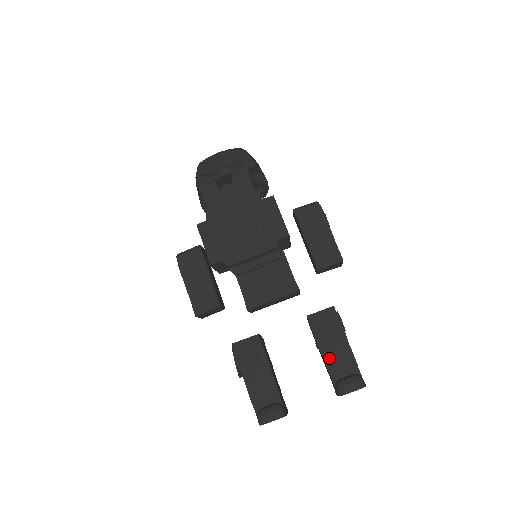
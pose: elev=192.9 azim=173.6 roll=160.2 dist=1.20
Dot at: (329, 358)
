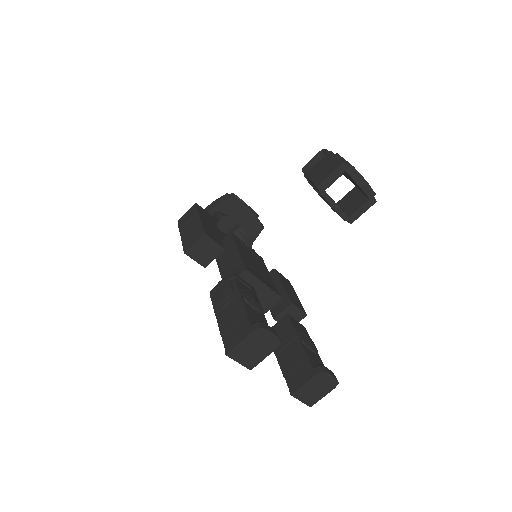
Dot at: (306, 348)
